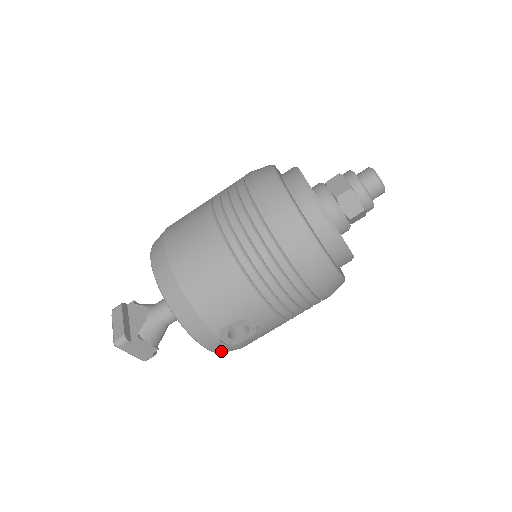
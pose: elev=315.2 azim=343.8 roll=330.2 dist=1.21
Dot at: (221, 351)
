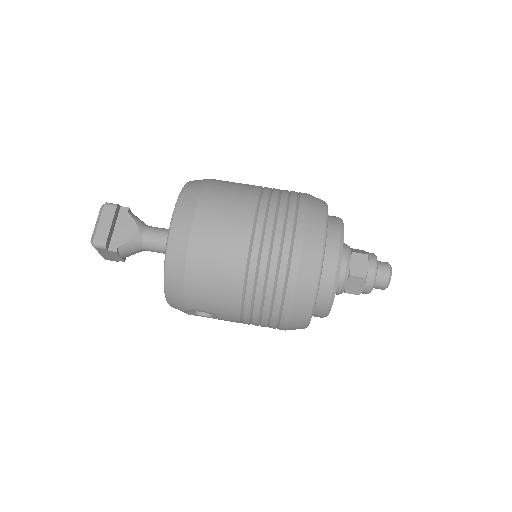
Dot at: occluded
